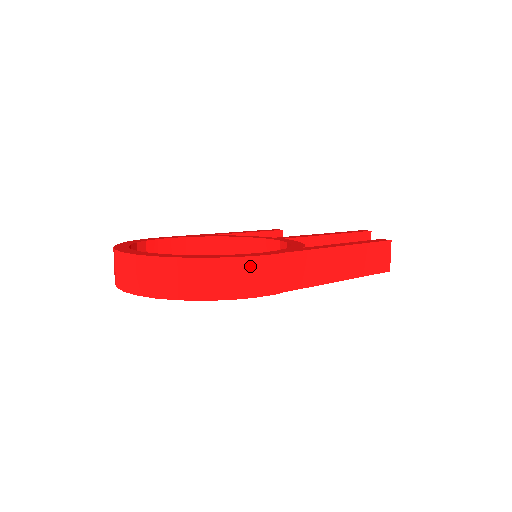
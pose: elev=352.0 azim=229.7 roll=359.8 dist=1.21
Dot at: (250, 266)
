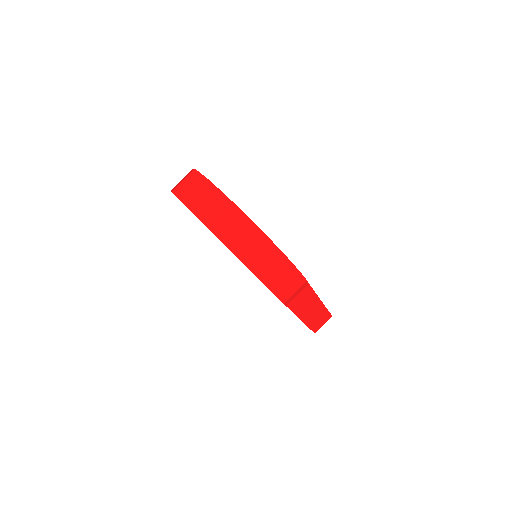
Dot at: (294, 277)
